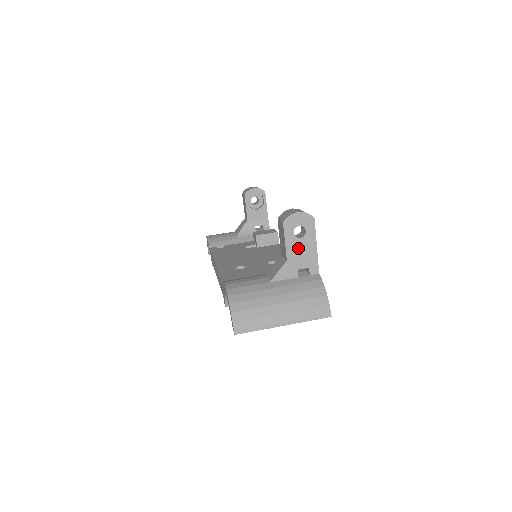
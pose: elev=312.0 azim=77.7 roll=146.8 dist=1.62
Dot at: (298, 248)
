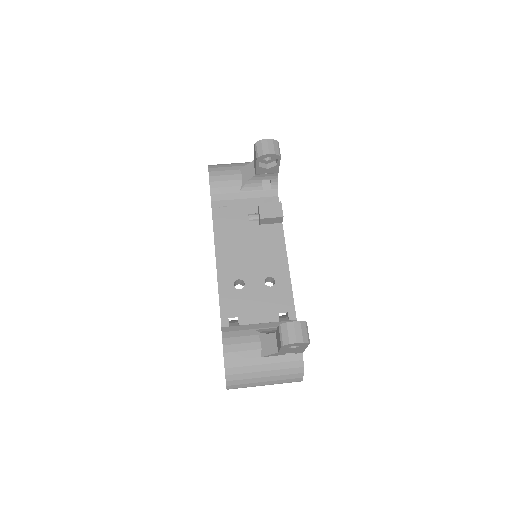
Dot at: (290, 350)
